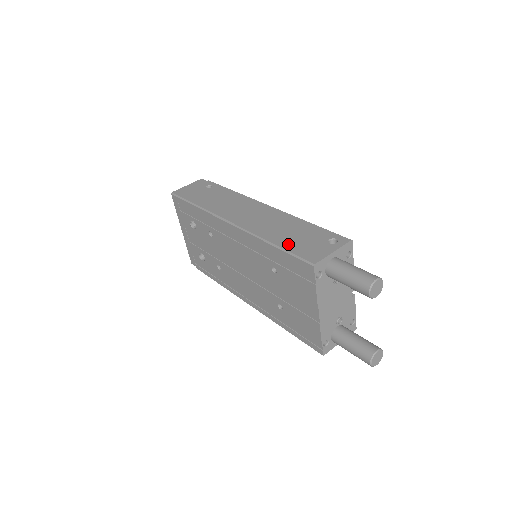
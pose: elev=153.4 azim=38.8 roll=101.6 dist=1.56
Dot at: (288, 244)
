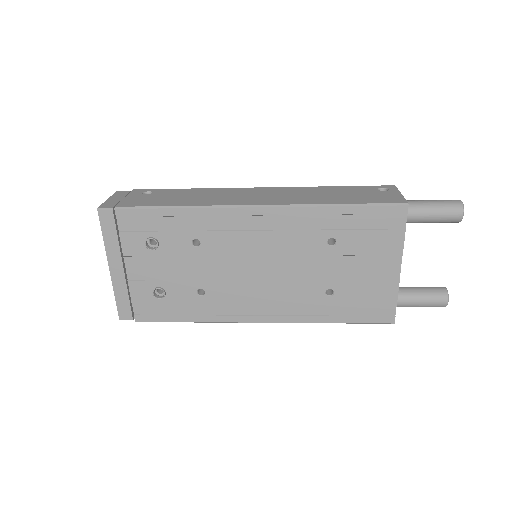
Dot at: (353, 200)
